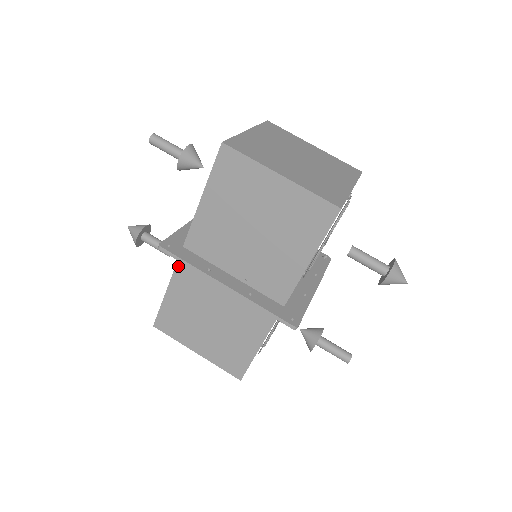
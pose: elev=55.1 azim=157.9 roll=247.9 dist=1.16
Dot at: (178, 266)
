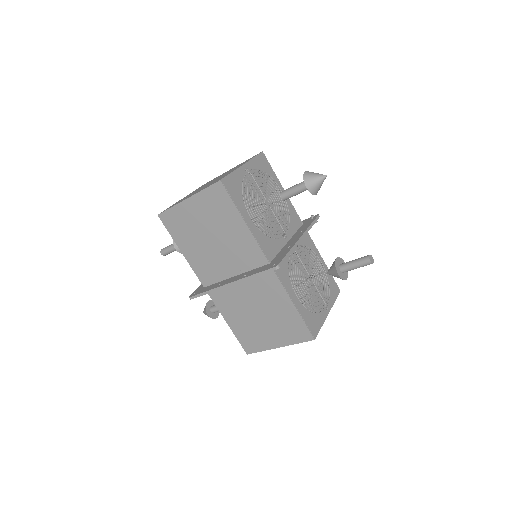
Dot at: (214, 301)
